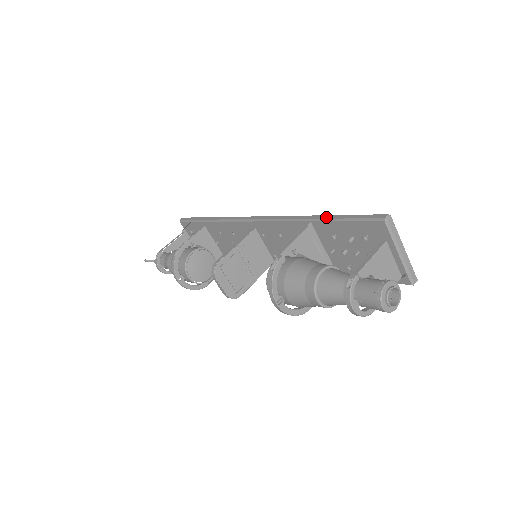
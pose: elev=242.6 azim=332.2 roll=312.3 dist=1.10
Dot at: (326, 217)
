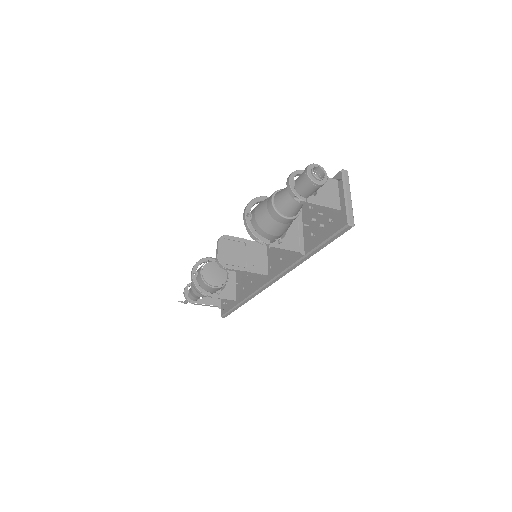
Dot at: occluded
